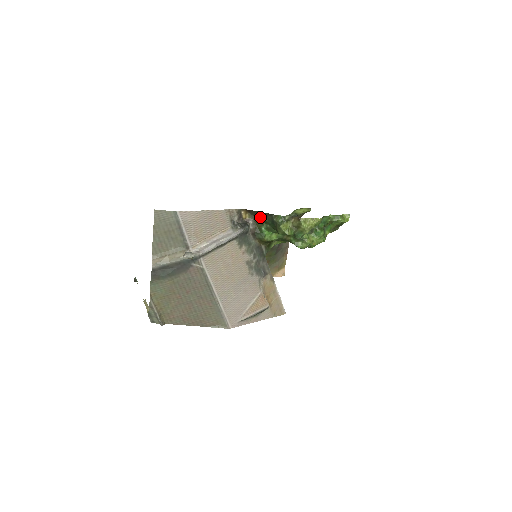
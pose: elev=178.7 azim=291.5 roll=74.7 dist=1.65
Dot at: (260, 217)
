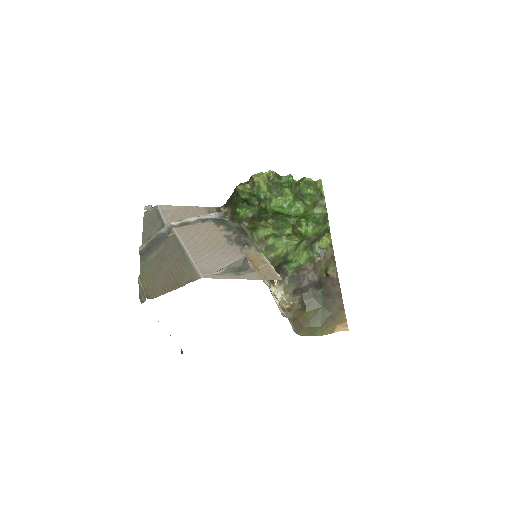
Dot at: (233, 202)
